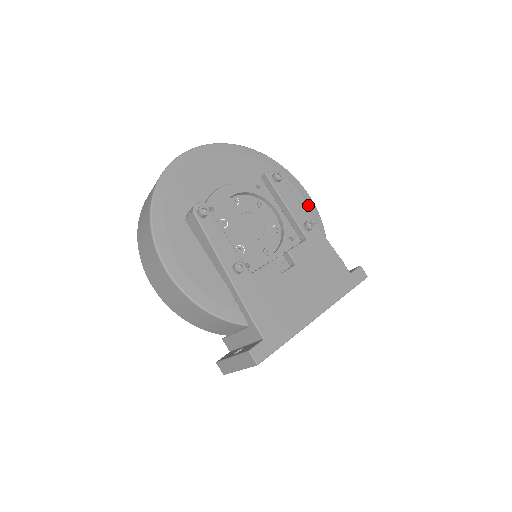
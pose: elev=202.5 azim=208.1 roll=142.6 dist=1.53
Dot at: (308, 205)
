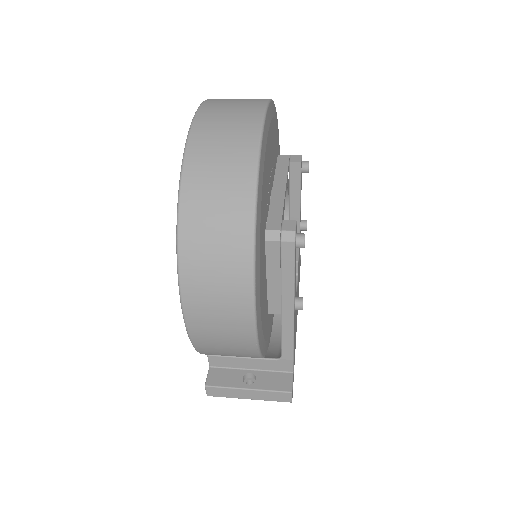
Dot at: occluded
